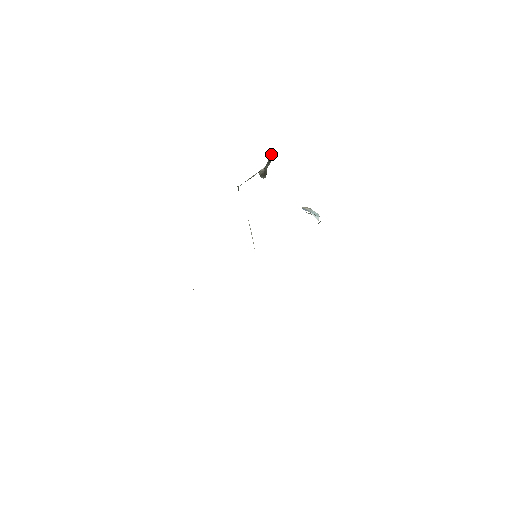
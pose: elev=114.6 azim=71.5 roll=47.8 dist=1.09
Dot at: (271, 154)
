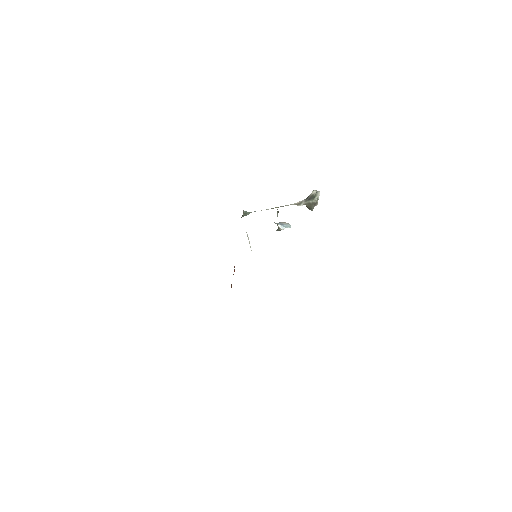
Dot at: (312, 192)
